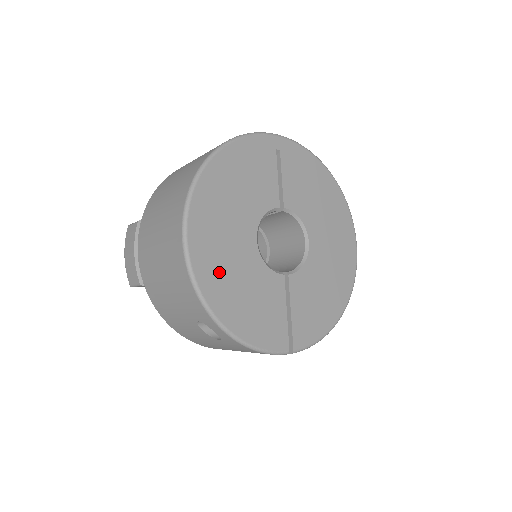
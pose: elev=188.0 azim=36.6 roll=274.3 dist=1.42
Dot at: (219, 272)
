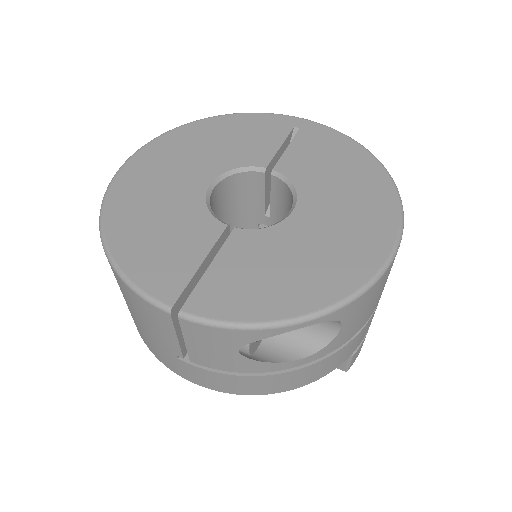
Dot at: (140, 192)
